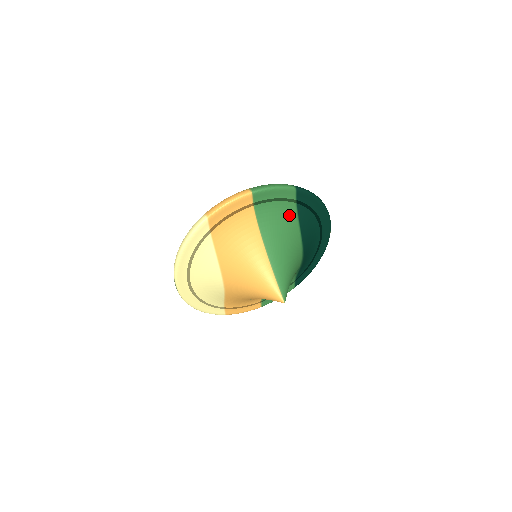
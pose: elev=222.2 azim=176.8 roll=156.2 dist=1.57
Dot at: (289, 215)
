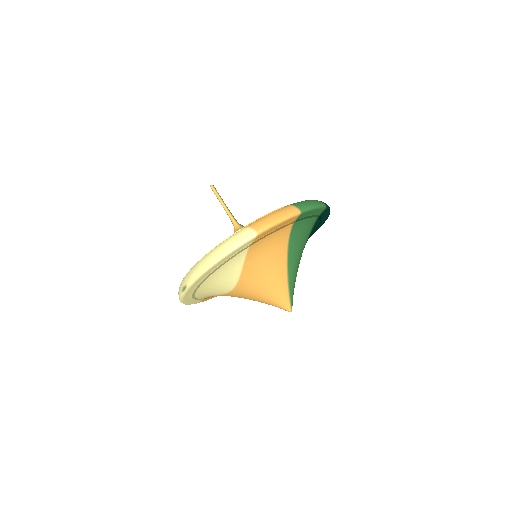
Dot at: (309, 228)
